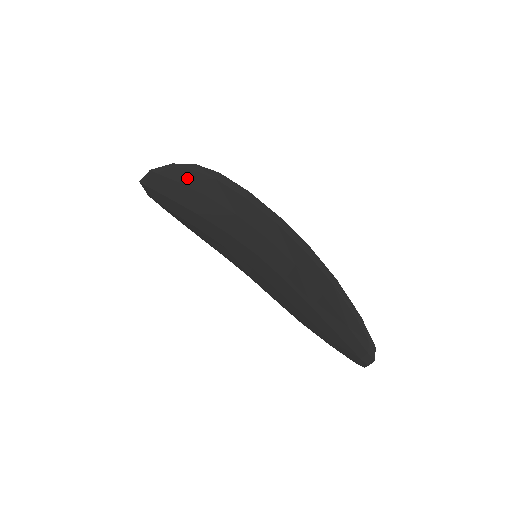
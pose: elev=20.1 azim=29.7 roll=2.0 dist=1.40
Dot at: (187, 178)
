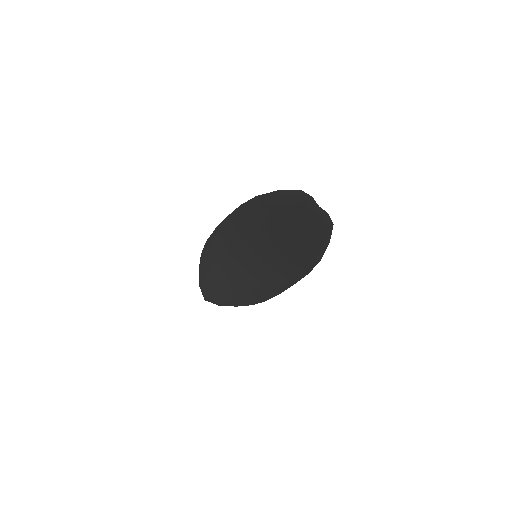
Dot at: (206, 265)
